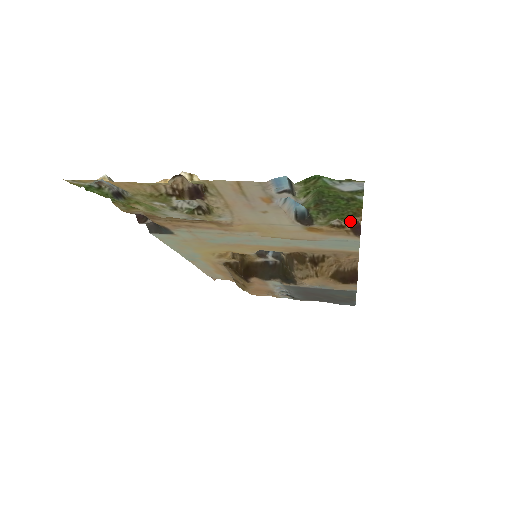
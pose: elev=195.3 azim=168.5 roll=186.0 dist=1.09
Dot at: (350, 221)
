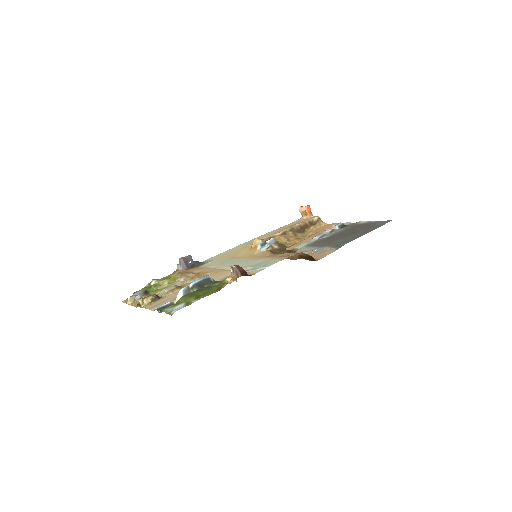
Dot at: (229, 282)
